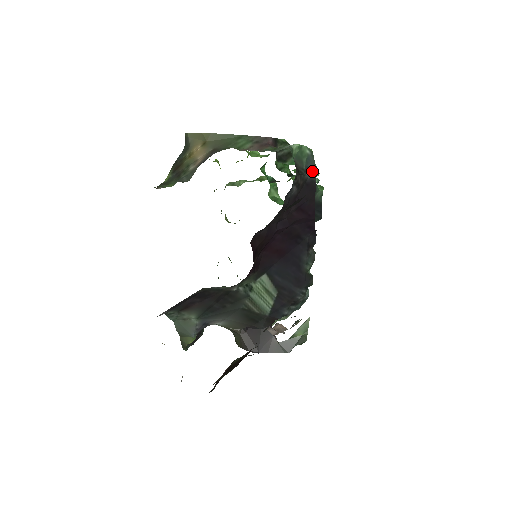
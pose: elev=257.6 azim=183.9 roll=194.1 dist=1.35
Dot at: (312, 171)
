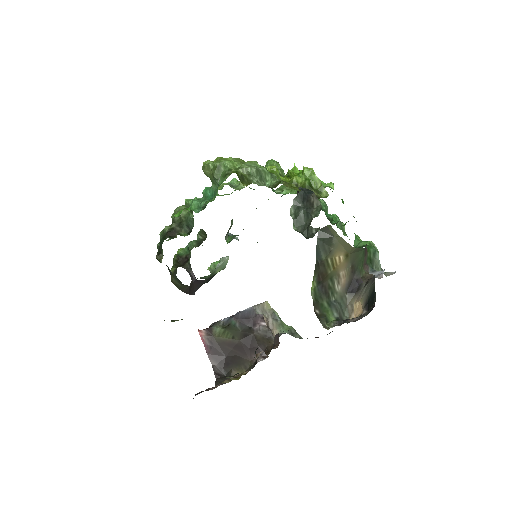
Dot at: occluded
